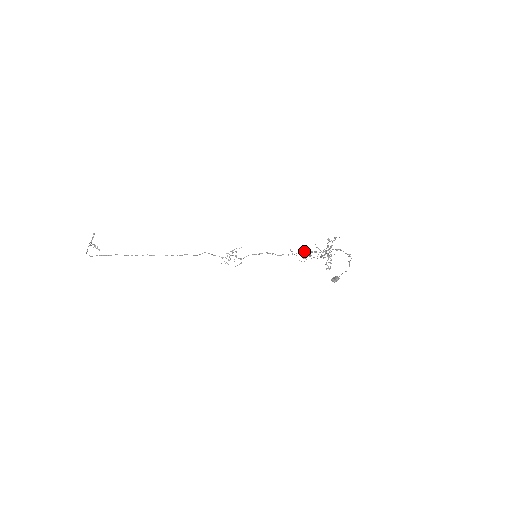
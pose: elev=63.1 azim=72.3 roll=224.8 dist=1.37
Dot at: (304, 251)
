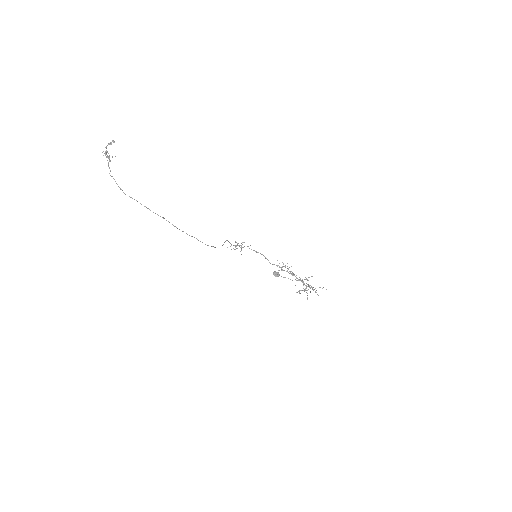
Dot at: (292, 274)
